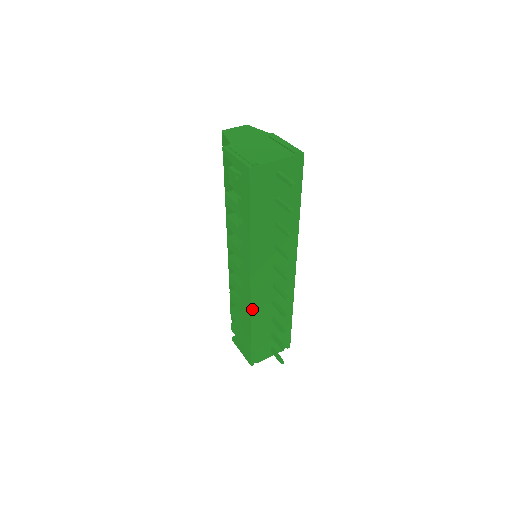
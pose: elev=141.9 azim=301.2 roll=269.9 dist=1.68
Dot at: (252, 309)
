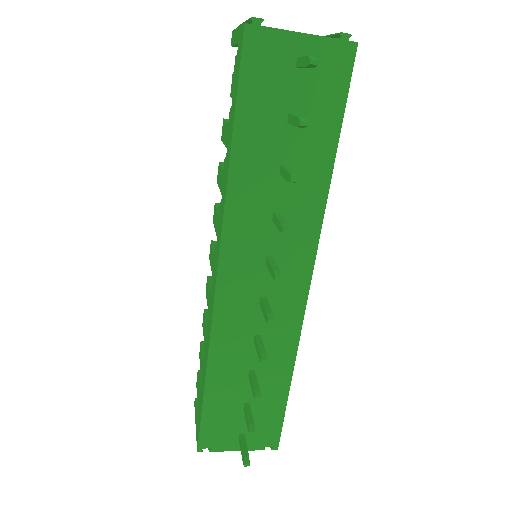
Dot at: (214, 332)
